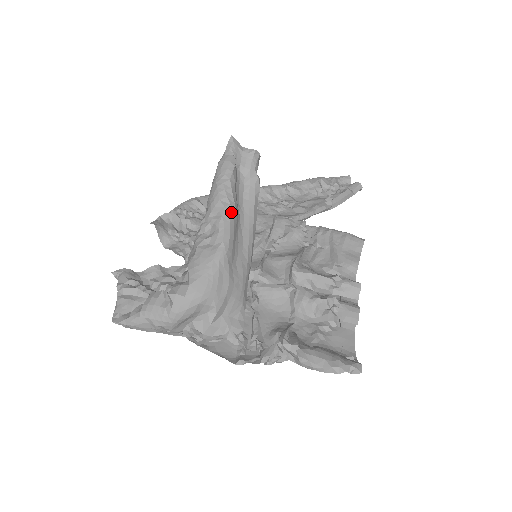
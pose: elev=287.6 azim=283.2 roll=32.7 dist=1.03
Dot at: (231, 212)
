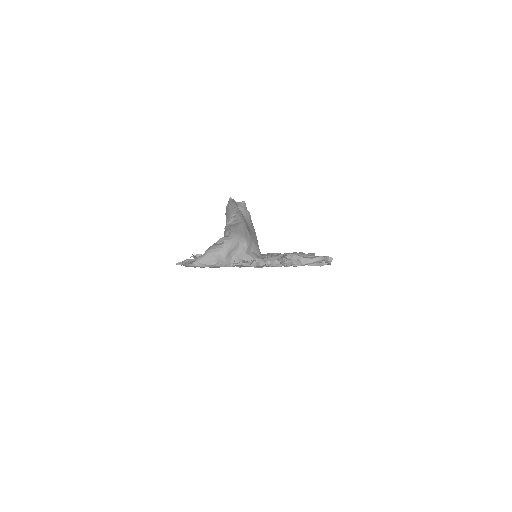
Dot at: (241, 214)
